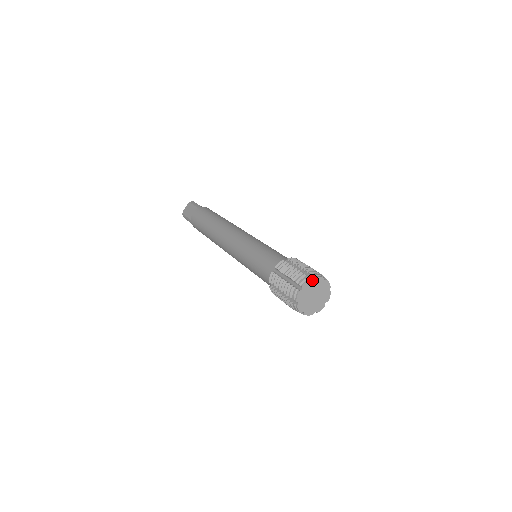
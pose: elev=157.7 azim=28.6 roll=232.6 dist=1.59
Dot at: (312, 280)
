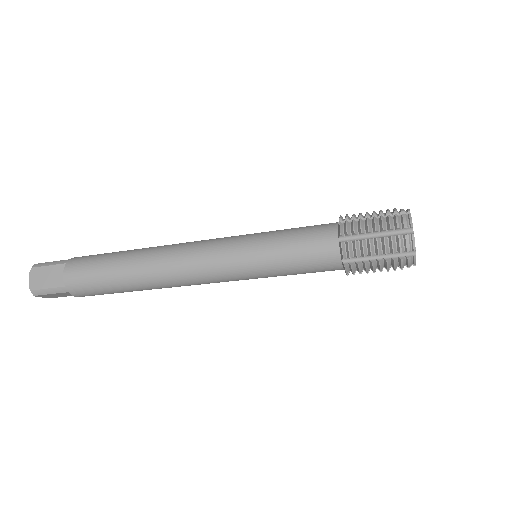
Dot at: occluded
